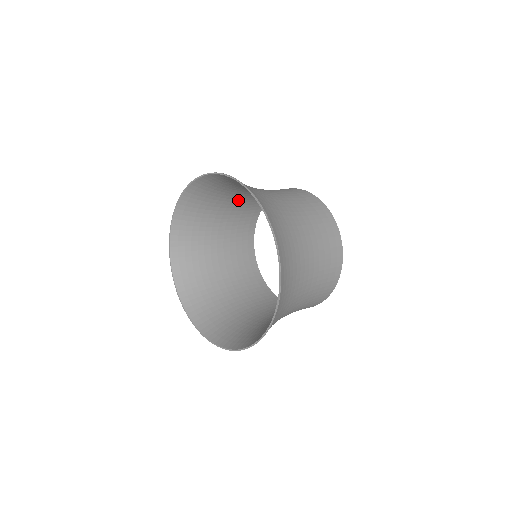
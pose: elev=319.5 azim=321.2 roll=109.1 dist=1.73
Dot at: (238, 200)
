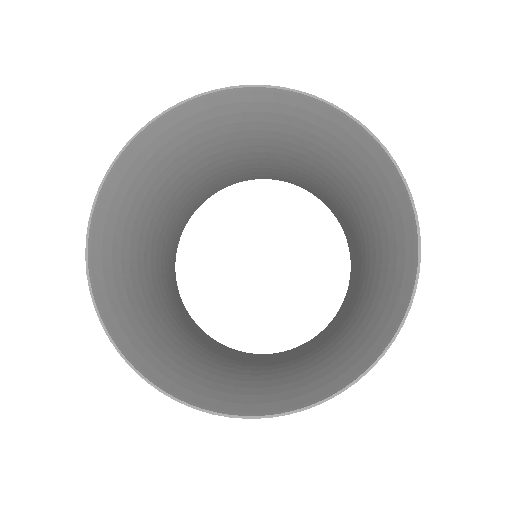
Dot at: (175, 199)
